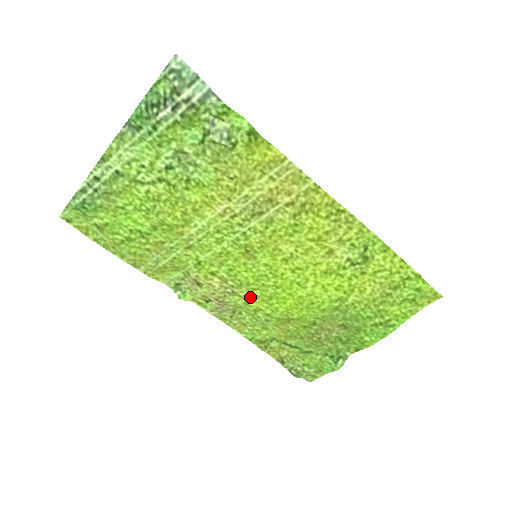
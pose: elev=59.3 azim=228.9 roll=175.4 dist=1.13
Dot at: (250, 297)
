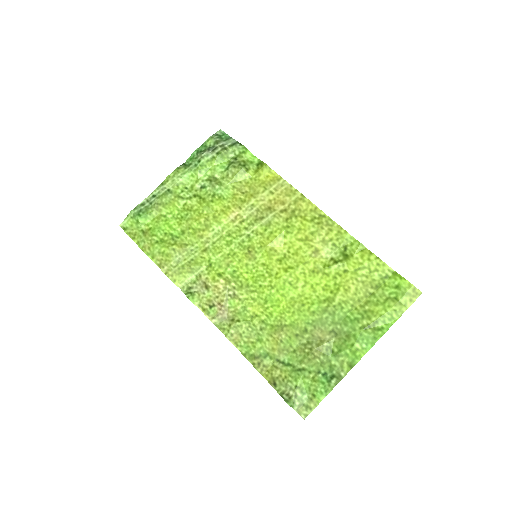
Dot at: (248, 300)
